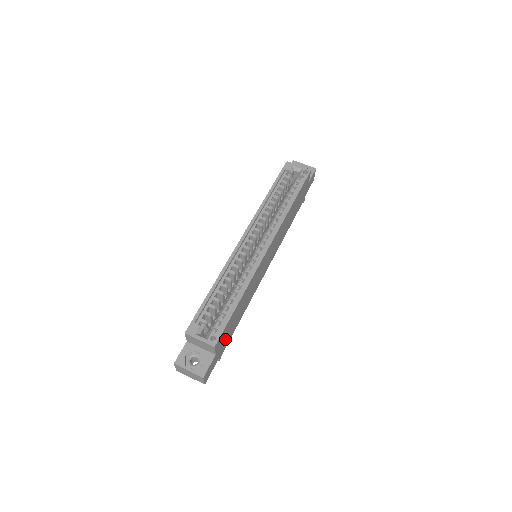
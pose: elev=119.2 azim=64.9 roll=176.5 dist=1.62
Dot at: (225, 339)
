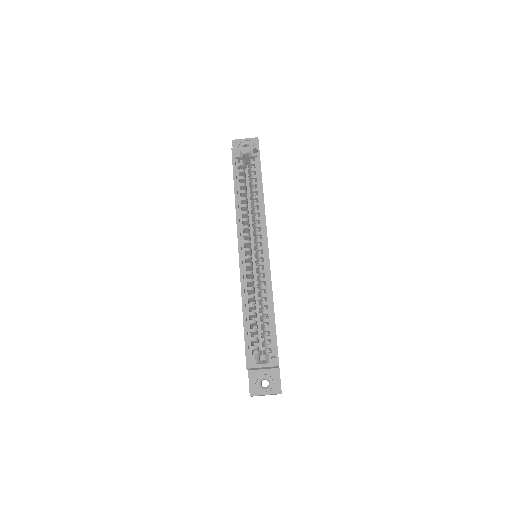
Dot at: occluded
